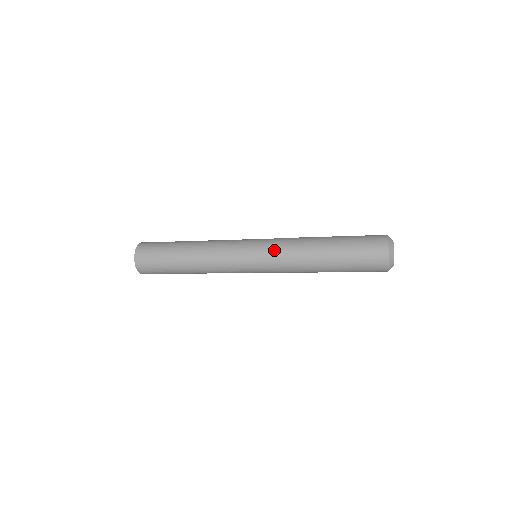
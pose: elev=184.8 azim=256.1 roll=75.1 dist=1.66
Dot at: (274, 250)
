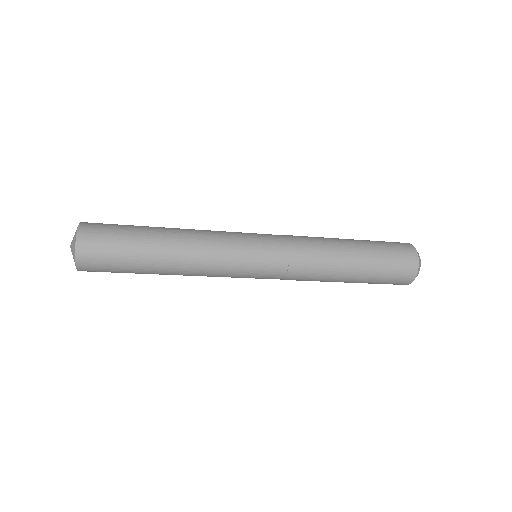
Dot at: (289, 271)
